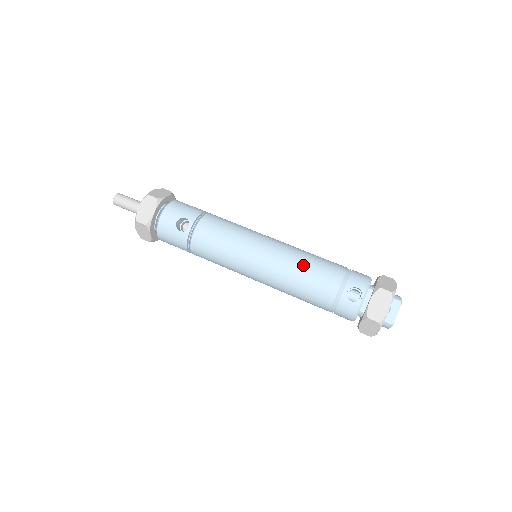
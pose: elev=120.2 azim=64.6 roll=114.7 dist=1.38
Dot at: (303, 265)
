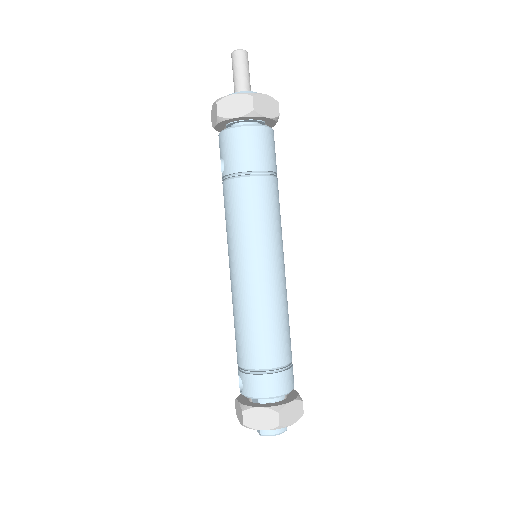
Dot at: (237, 320)
